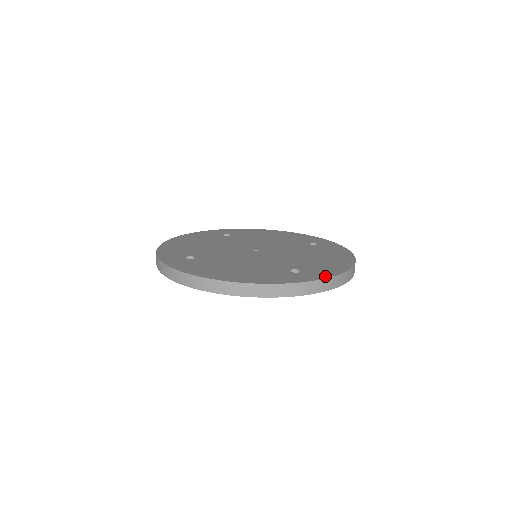
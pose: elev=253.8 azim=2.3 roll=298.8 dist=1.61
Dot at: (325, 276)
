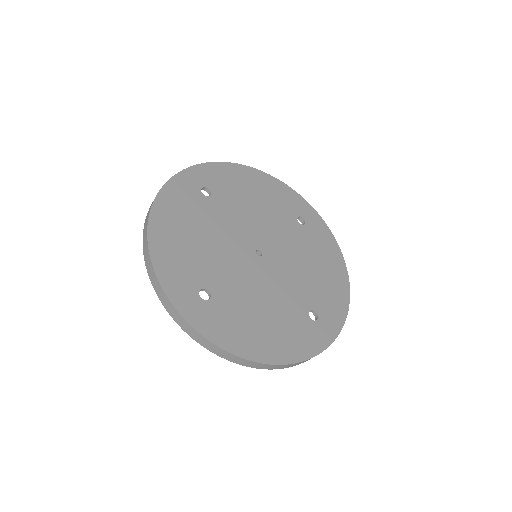
Dot at: (339, 325)
